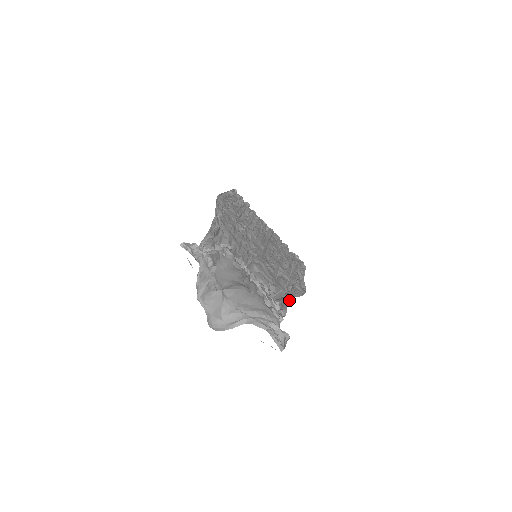
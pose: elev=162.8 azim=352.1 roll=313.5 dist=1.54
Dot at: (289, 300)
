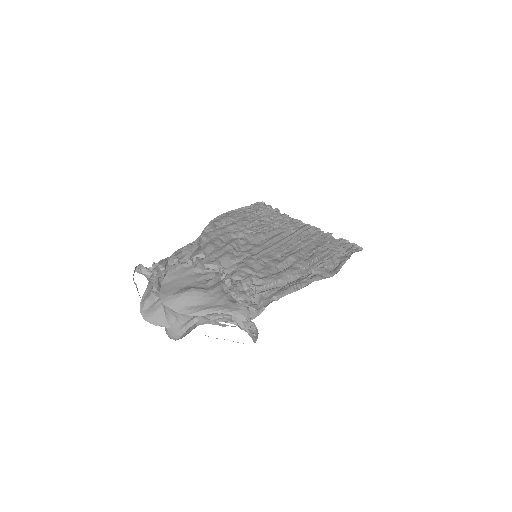
Dot at: (287, 288)
